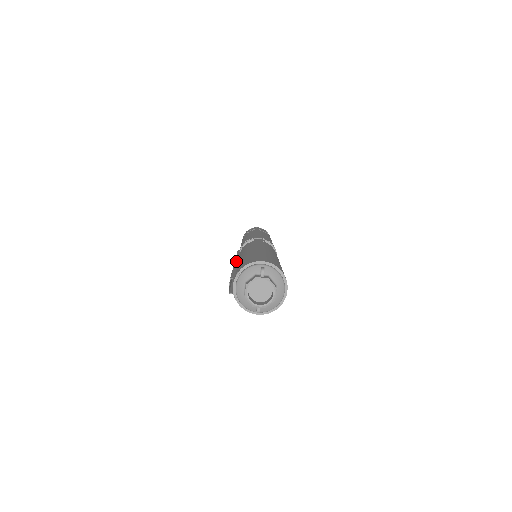
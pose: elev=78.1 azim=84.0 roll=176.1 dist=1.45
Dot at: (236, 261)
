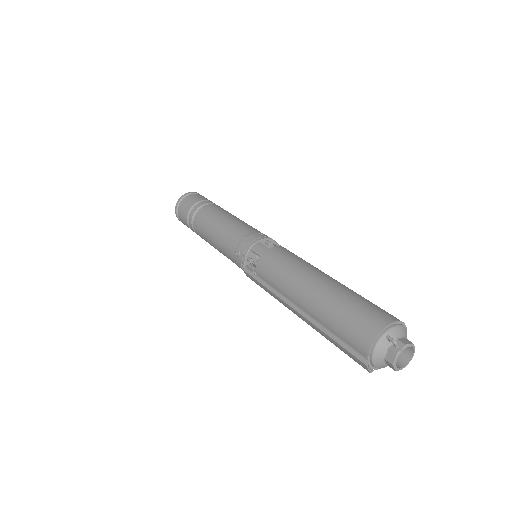
Dot at: (297, 310)
